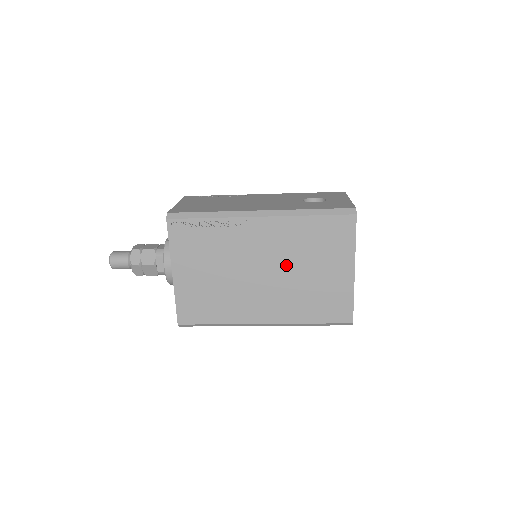
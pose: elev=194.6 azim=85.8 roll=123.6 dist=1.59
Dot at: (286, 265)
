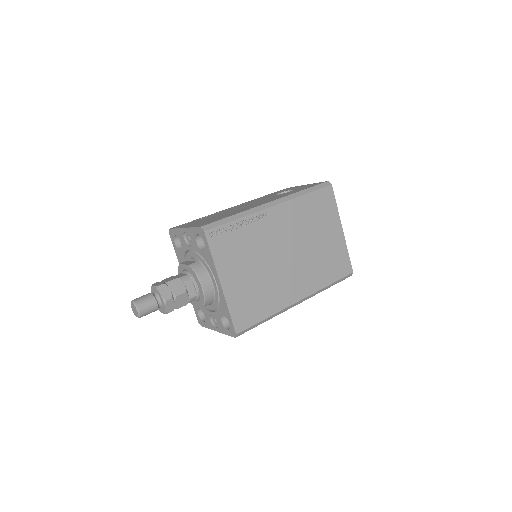
Dot at: (301, 241)
